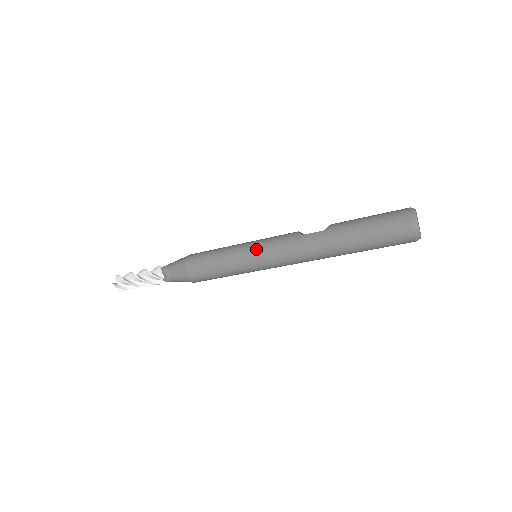
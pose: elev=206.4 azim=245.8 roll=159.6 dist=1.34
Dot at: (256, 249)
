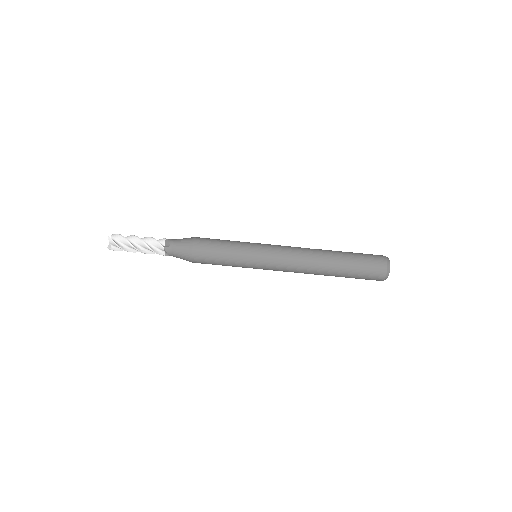
Dot at: (263, 245)
